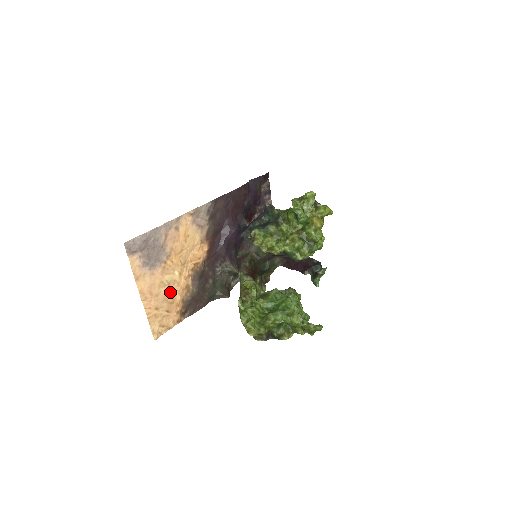
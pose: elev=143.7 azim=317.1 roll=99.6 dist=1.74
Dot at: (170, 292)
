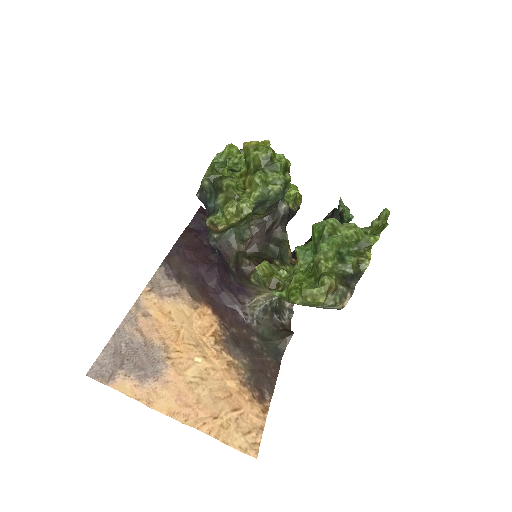
Dot at: (213, 386)
